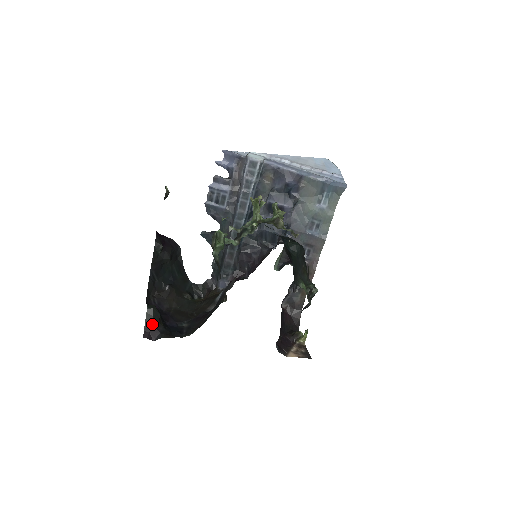
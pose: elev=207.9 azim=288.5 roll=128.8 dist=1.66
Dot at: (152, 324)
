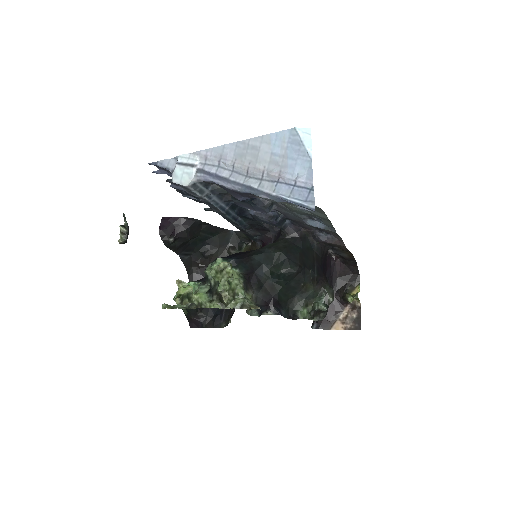
Dot at: (192, 317)
